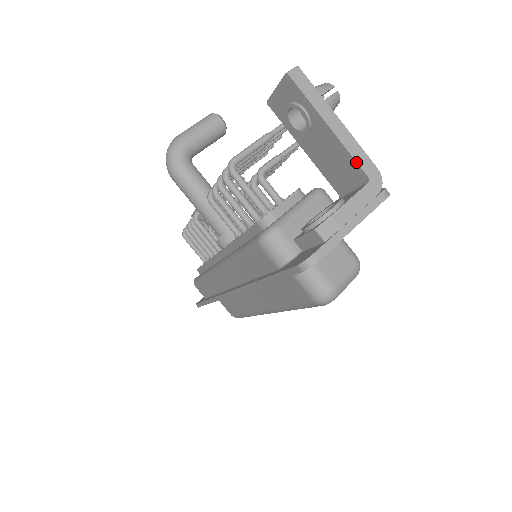
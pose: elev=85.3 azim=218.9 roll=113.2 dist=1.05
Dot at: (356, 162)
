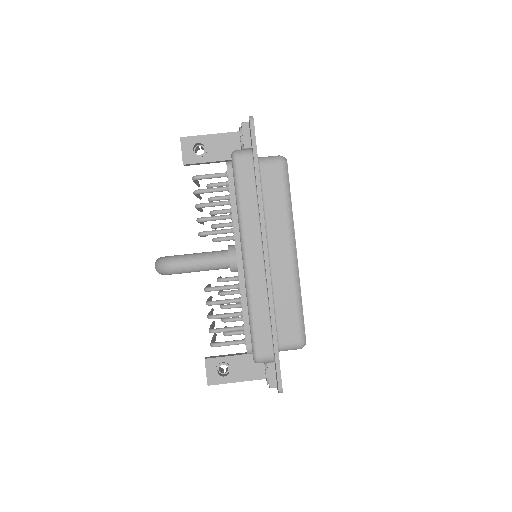
Dot at: (230, 132)
